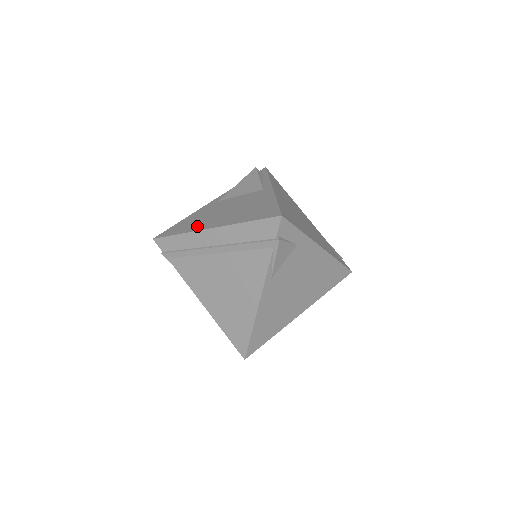
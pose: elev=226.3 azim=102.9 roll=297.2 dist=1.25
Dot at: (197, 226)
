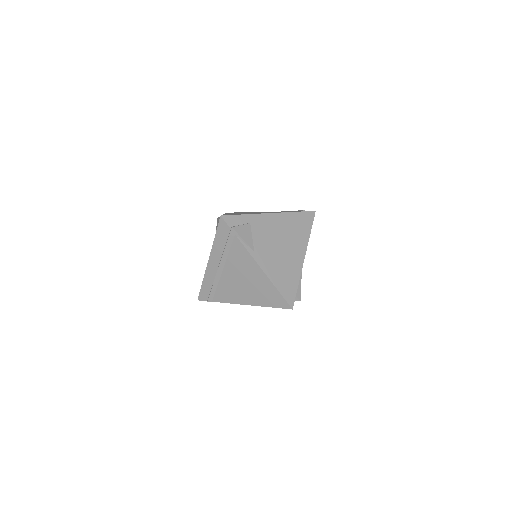
Dot at: occluded
